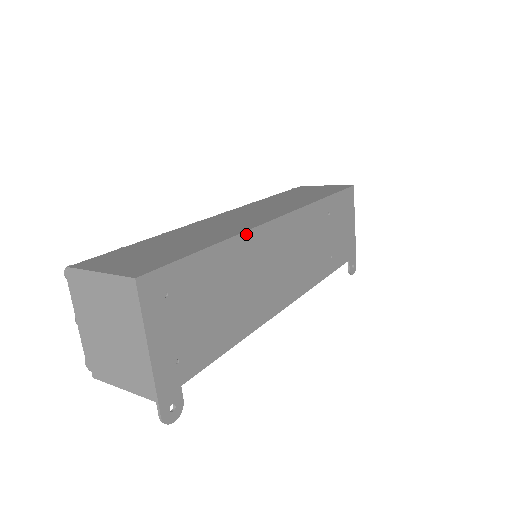
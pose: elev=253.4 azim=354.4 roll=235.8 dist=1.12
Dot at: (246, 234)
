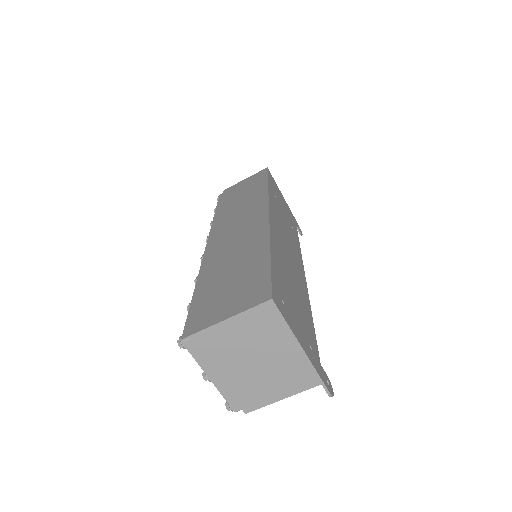
Dot at: (271, 234)
